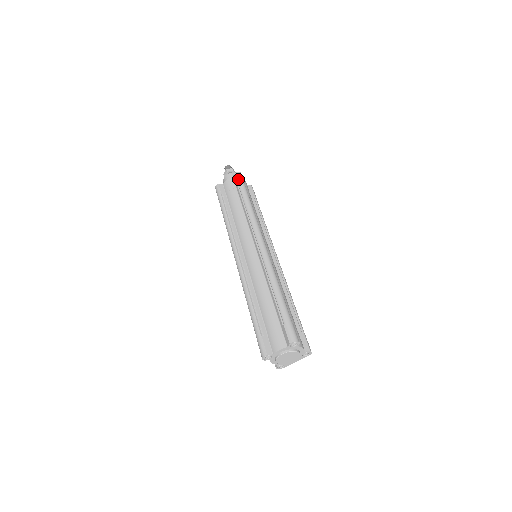
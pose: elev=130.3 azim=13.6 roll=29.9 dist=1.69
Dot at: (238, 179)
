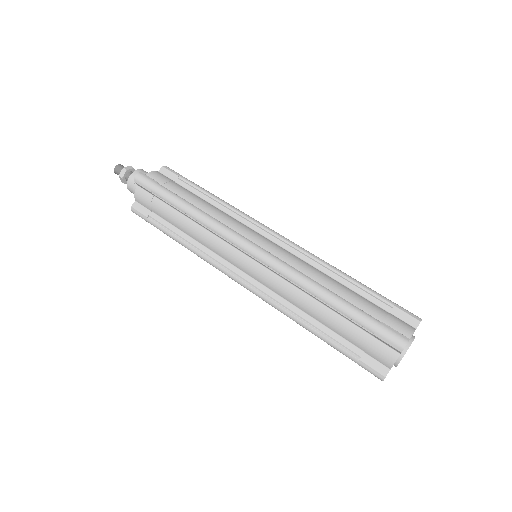
Dot at: (145, 186)
